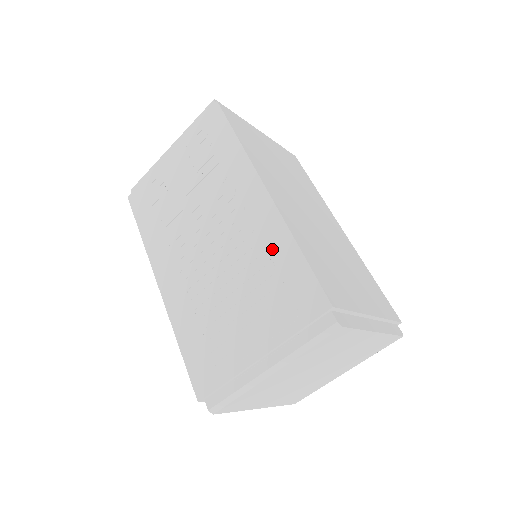
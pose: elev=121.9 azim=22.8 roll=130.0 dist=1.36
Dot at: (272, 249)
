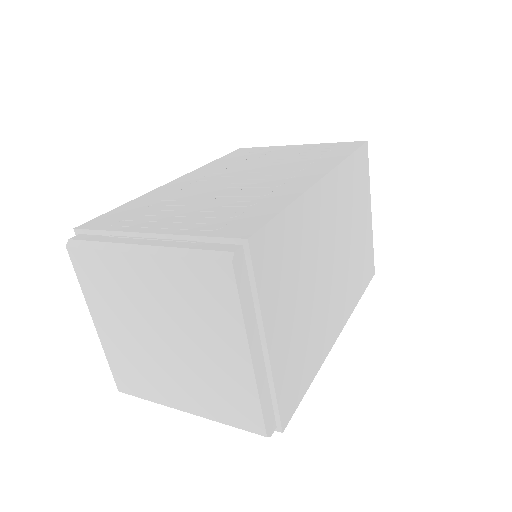
Dot at: (270, 198)
